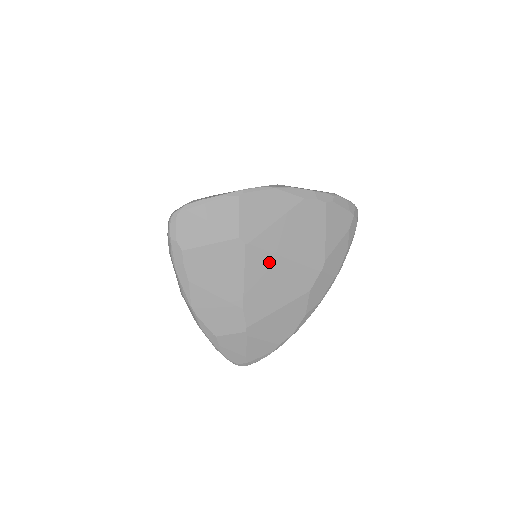
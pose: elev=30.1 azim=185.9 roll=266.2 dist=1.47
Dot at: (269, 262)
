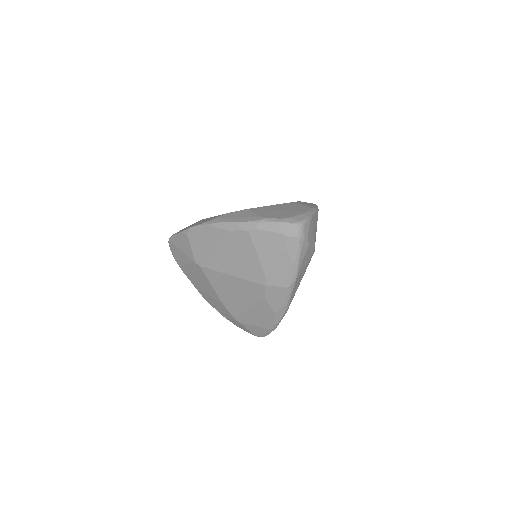
Dot at: (222, 278)
